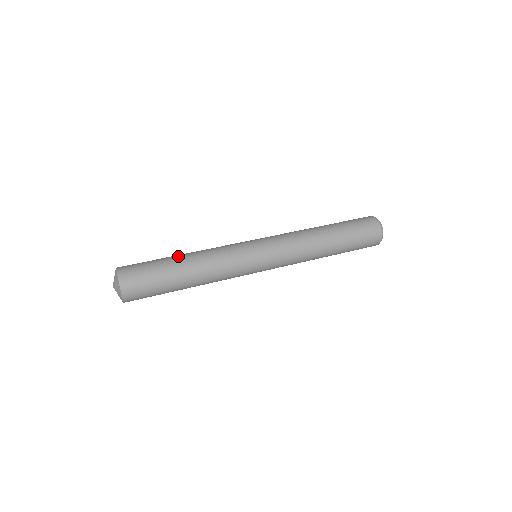
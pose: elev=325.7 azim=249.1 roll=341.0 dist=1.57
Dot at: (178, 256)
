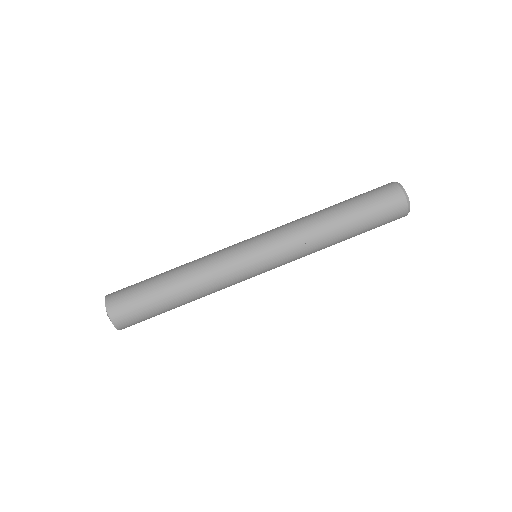
Dot at: (170, 285)
